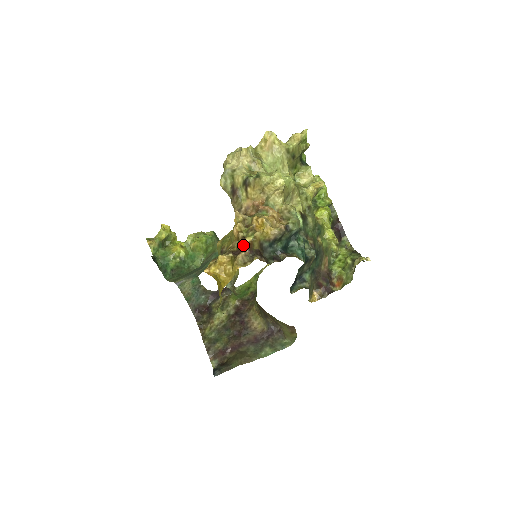
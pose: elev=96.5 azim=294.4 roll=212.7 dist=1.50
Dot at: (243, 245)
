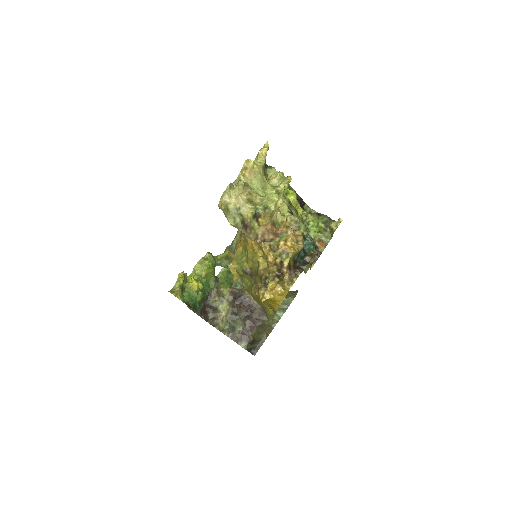
Dot at: (284, 268)
